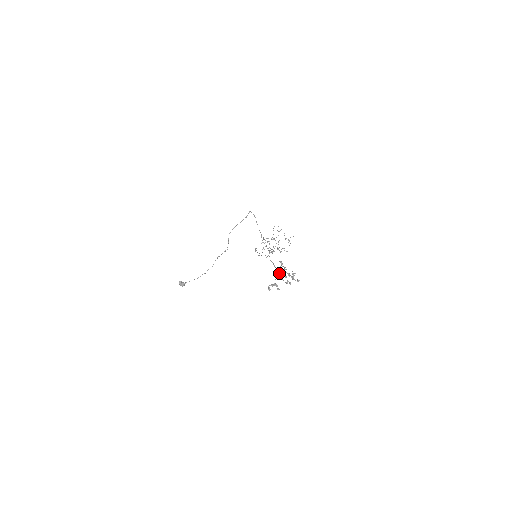
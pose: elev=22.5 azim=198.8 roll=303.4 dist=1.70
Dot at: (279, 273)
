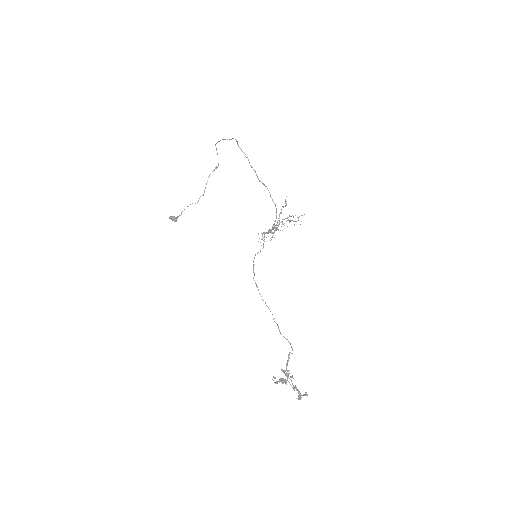
Dot at: (284, 372)
